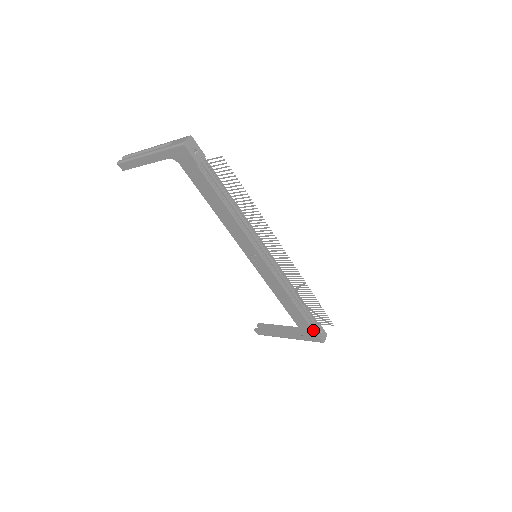
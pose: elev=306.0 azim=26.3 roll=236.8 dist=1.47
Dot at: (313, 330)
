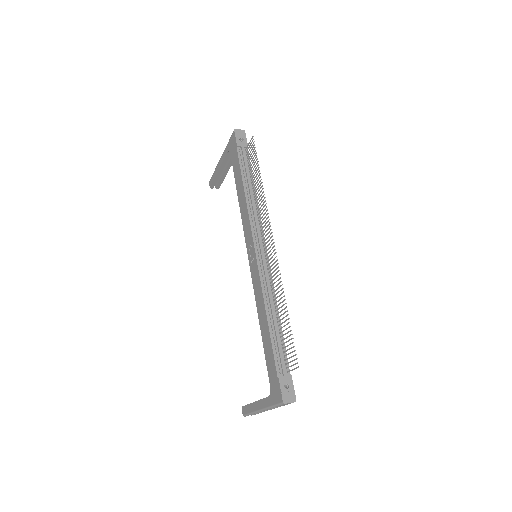
Dot at: (277, 373)
